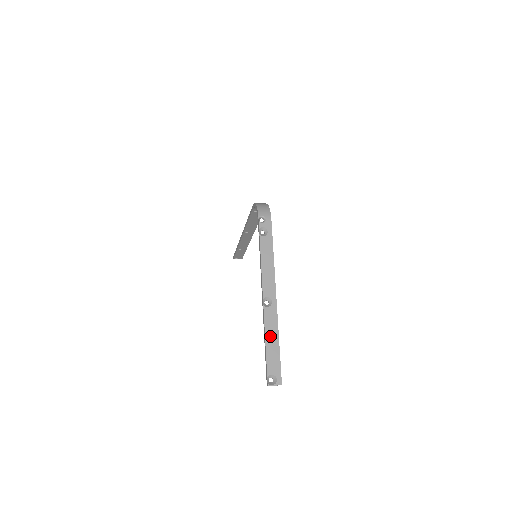
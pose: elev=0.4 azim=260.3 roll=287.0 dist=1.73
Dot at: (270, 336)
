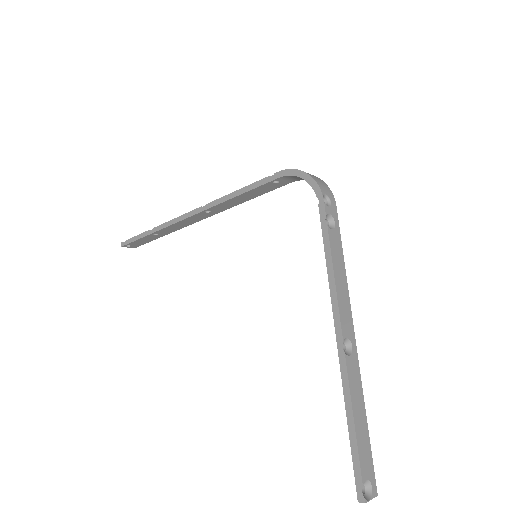
Dot at: (357, 409)
